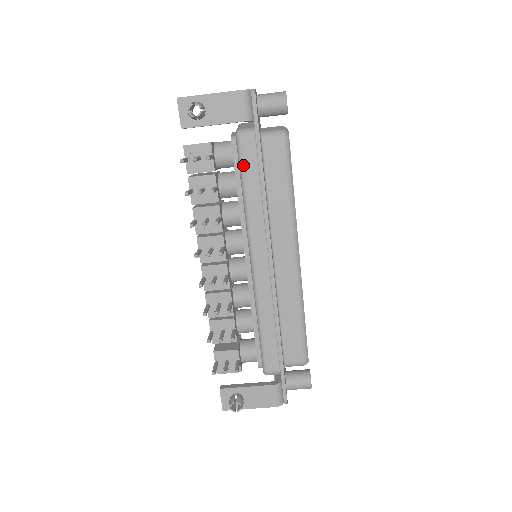
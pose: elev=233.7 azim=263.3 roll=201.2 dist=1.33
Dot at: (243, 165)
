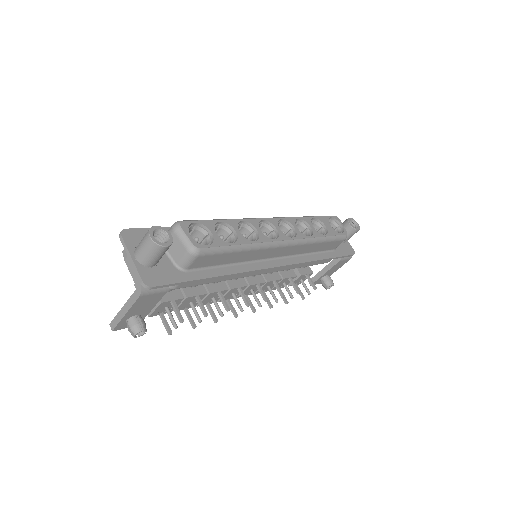
Dot at: (197, 285)
